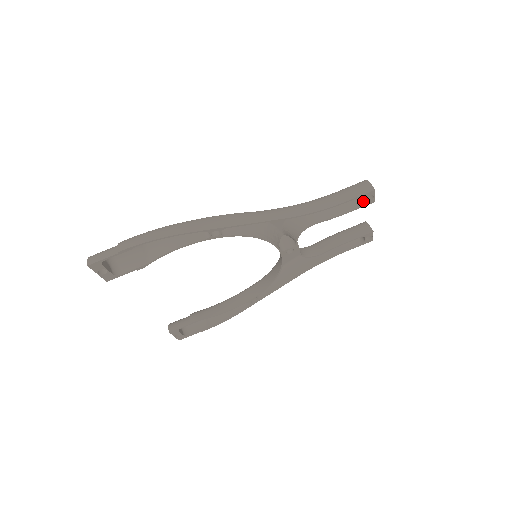
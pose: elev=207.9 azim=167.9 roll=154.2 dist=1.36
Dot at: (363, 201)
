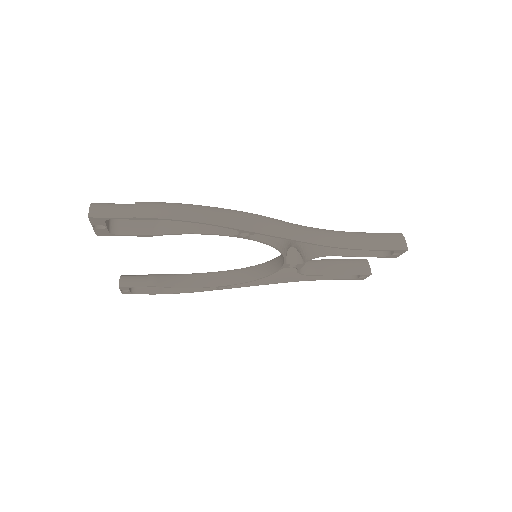
Dot at: (389, 253)
